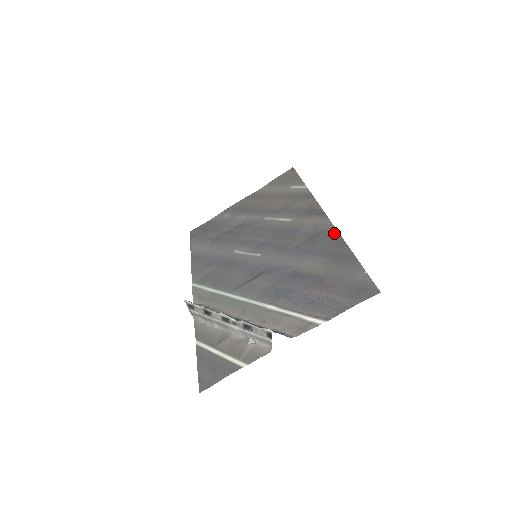
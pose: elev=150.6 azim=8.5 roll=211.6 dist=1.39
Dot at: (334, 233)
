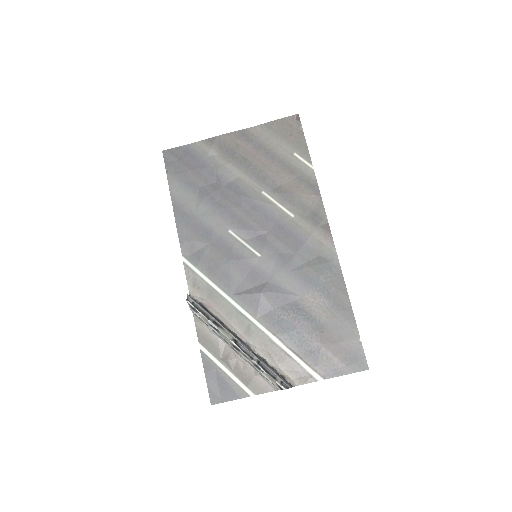
Dot at: (337, 270)
